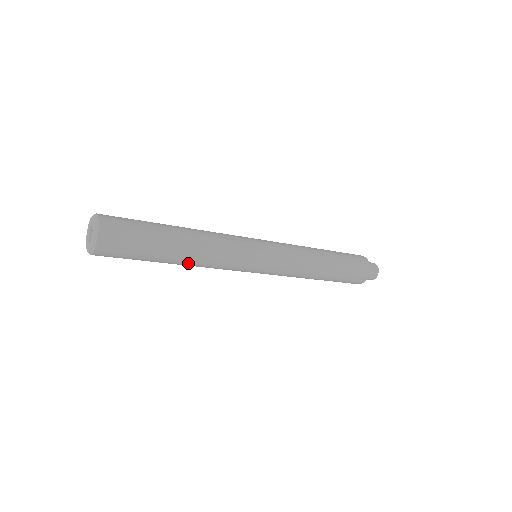
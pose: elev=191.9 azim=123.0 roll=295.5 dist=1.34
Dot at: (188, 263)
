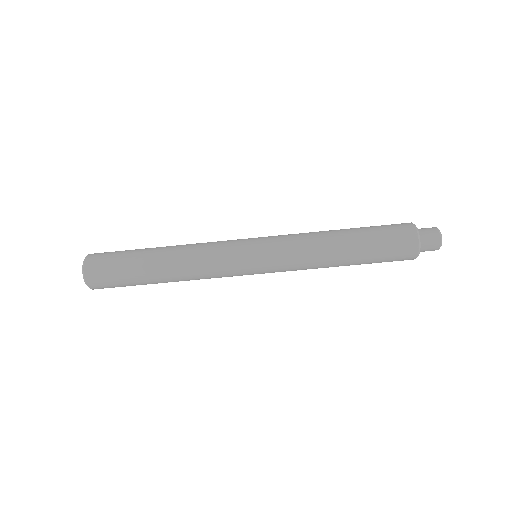
Dot at: (173, 269)
